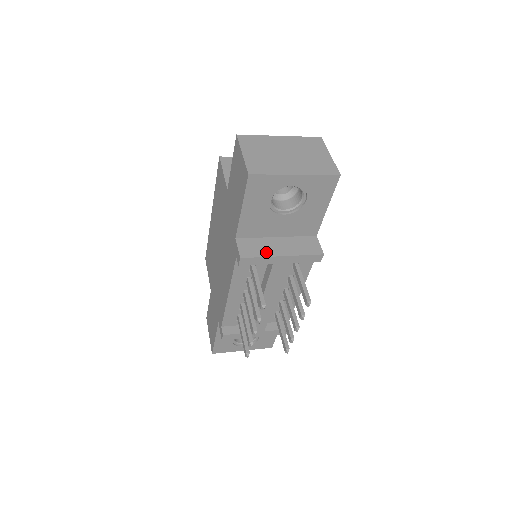
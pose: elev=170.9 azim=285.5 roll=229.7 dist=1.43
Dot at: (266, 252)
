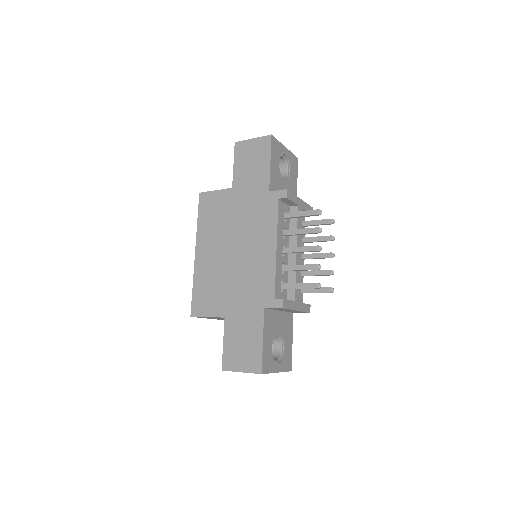
Dot at: occluded
